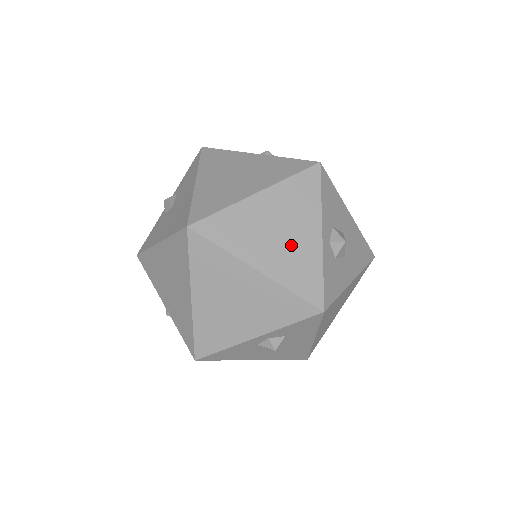
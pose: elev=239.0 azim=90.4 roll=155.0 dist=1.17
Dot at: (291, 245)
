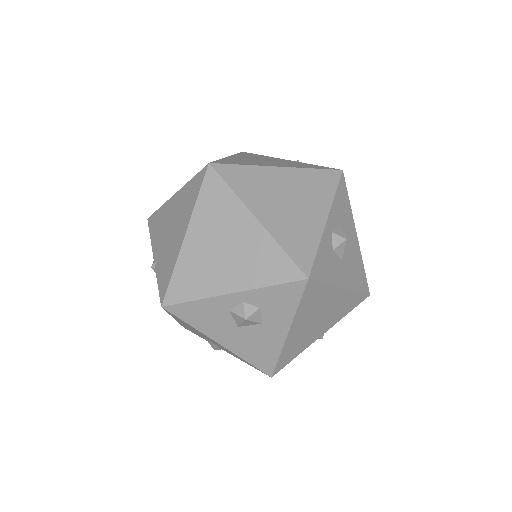
Dot at: (296, 215)
